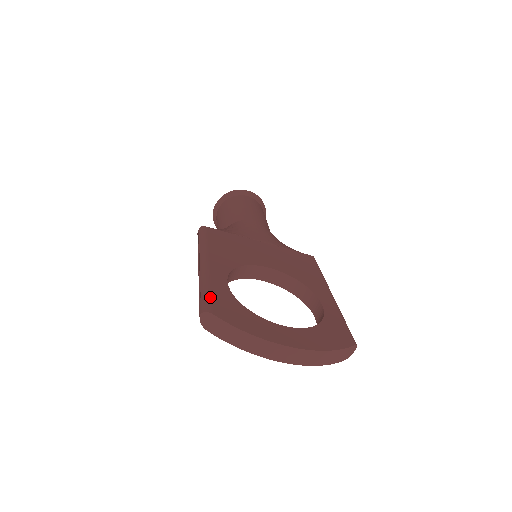
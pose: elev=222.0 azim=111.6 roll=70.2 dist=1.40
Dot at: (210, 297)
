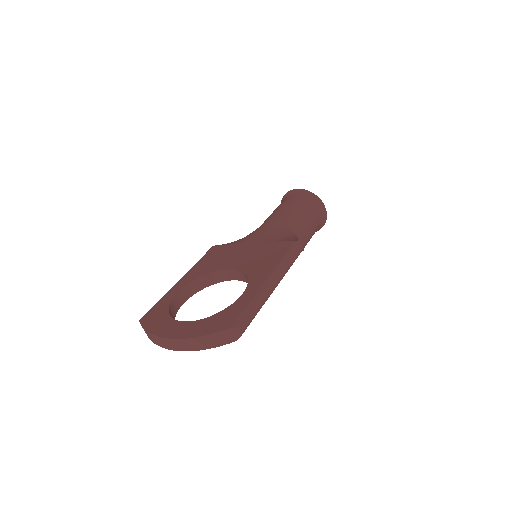
Dot at: (151, 309)
